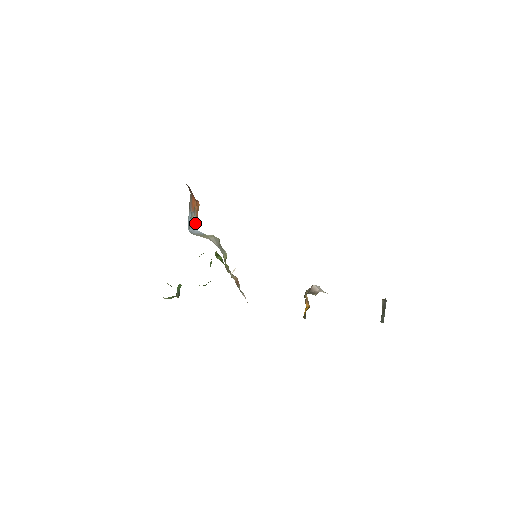
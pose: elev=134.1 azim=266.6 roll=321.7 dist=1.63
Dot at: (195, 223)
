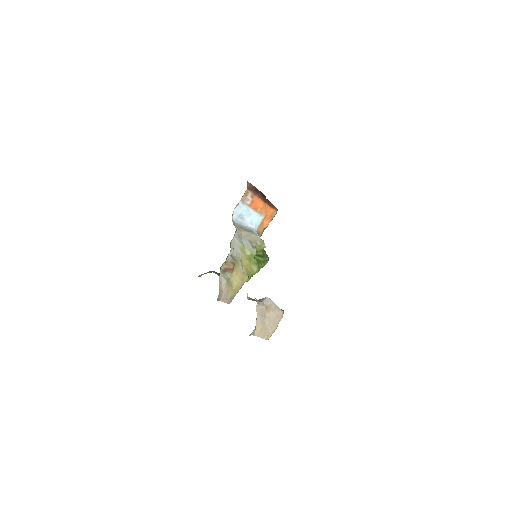
Dot at: (256, 222)
